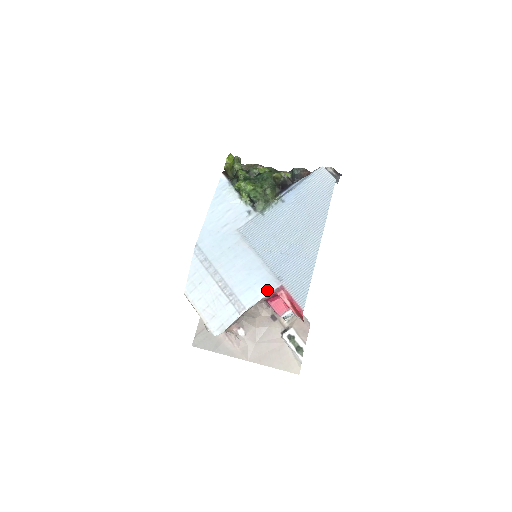
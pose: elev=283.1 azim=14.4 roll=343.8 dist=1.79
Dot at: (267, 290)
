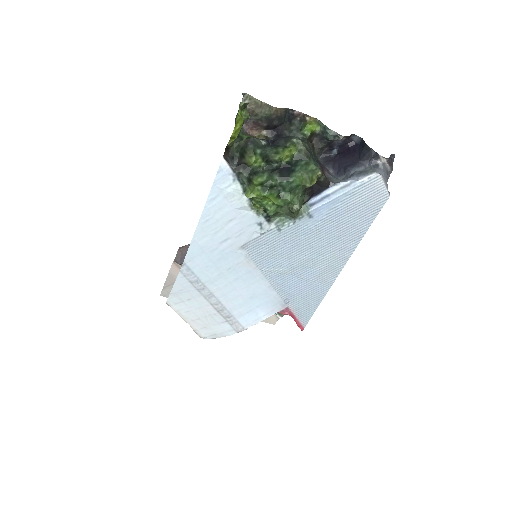
Dot at: (270, 313)
